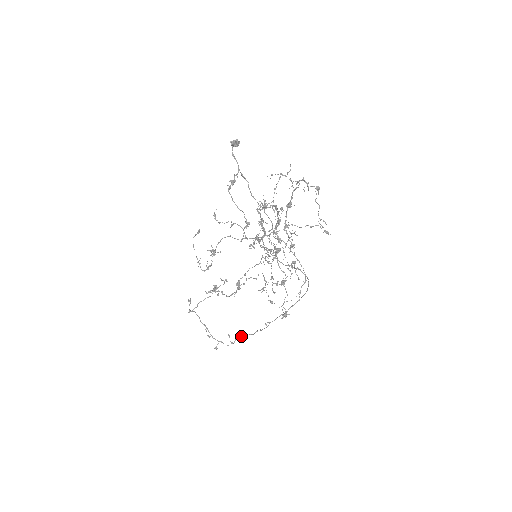
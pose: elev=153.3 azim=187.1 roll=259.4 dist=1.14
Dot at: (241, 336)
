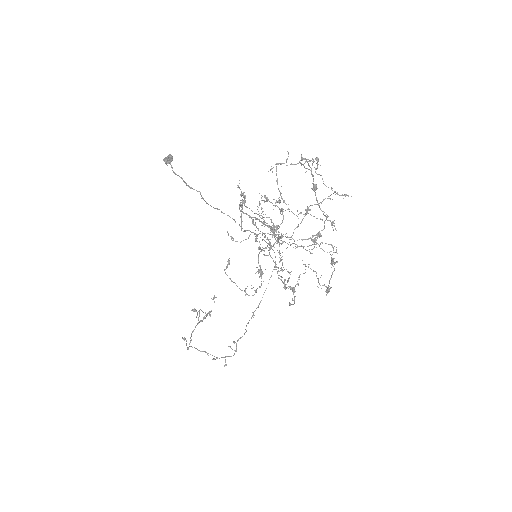
Dot at: occluded
